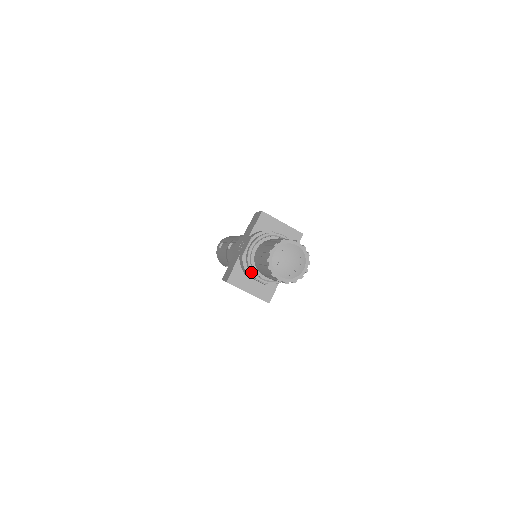
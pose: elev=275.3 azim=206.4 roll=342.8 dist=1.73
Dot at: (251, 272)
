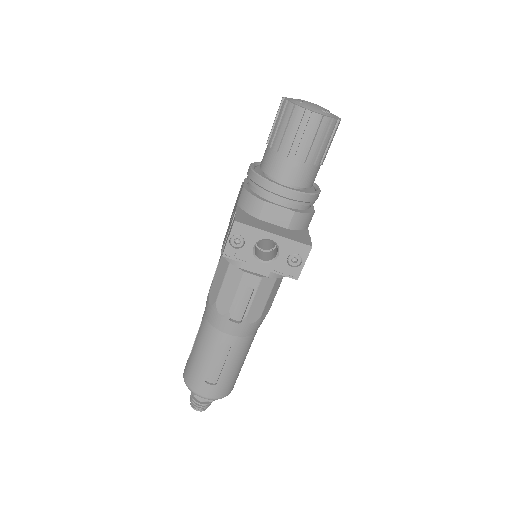
Dot at: (266, 180)
